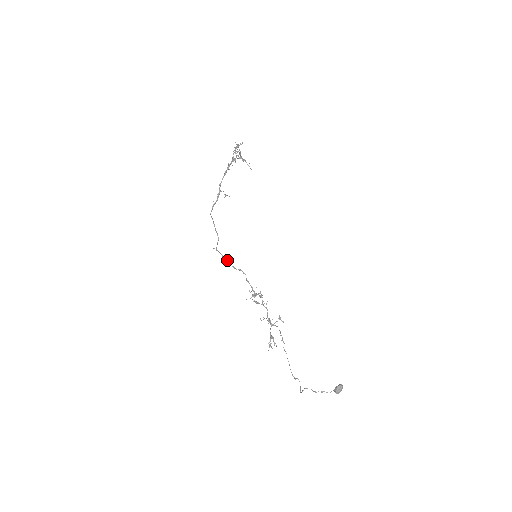
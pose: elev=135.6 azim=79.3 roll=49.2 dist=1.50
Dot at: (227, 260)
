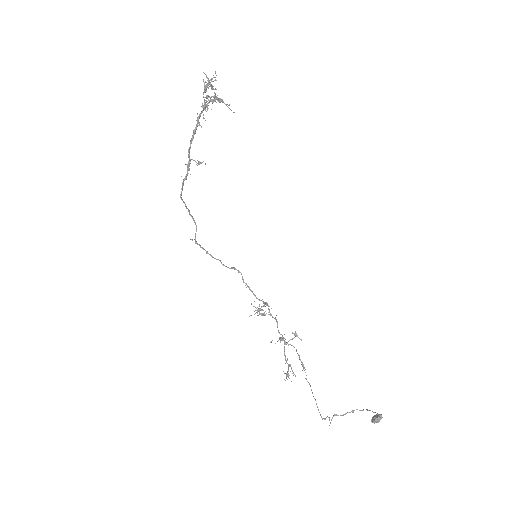
Dot at: (213, 257)
